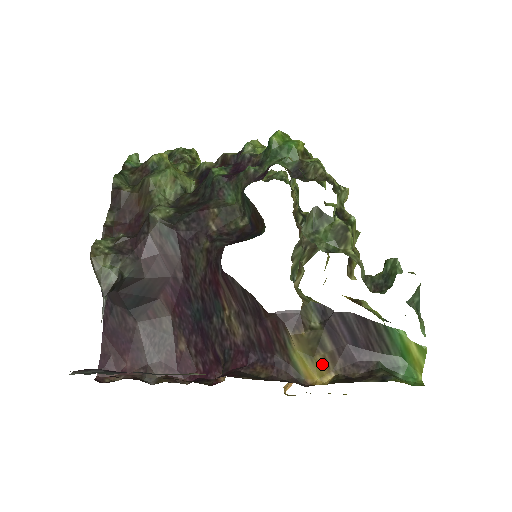
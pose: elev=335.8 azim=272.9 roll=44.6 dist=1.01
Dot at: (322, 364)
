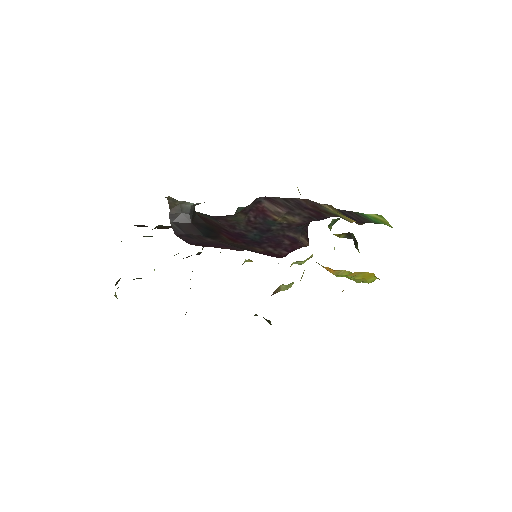
Dot at: occluded
